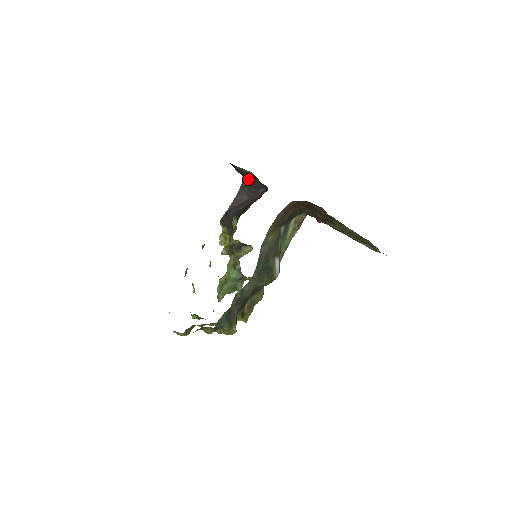
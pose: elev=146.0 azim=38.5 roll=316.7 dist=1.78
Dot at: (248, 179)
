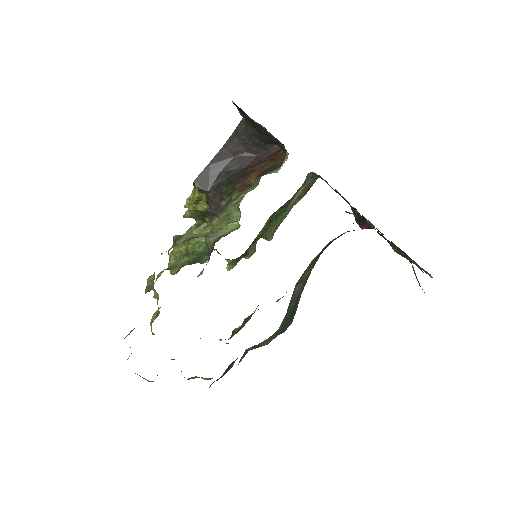
Dot at: (255, 128)
